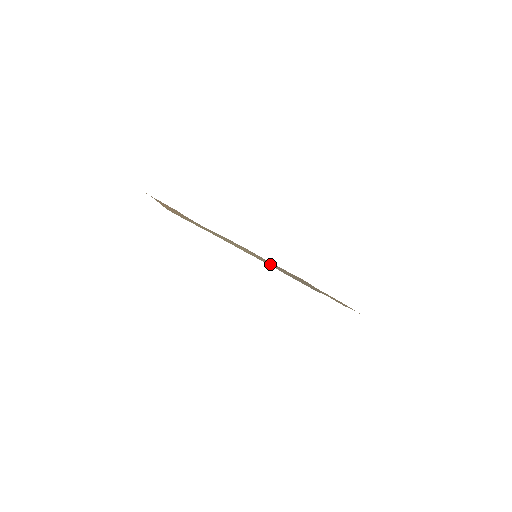
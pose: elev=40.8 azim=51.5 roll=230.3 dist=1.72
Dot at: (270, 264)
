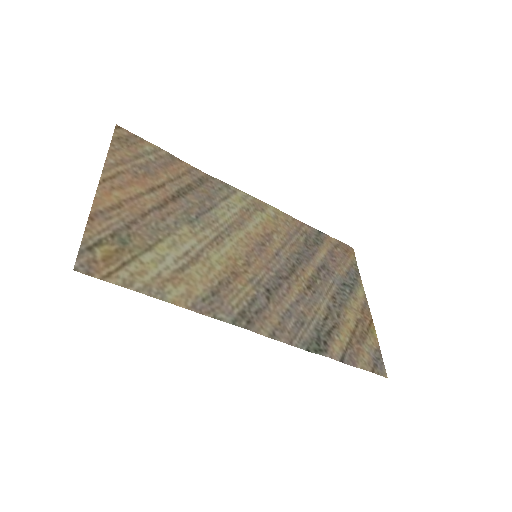
Dot at: (263, 287)
